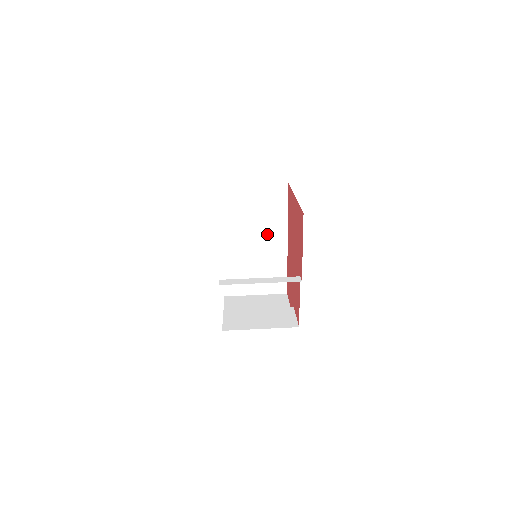
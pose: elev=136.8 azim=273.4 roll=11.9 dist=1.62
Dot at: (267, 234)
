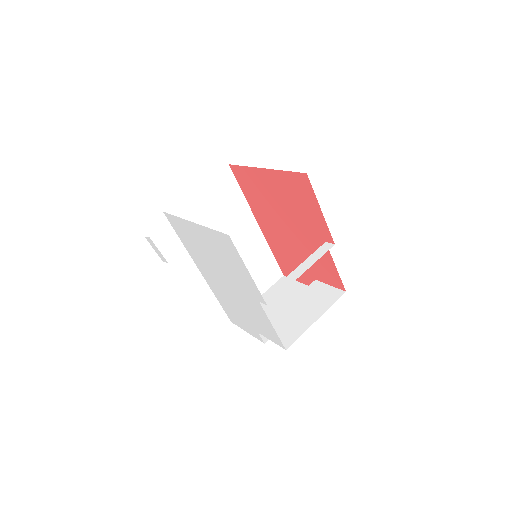
Dot at: (237, 231)
